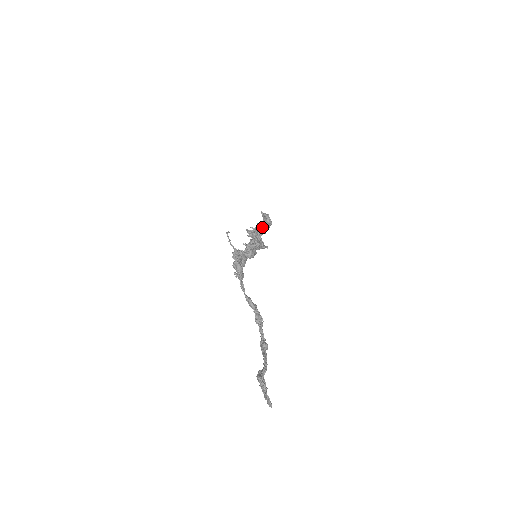
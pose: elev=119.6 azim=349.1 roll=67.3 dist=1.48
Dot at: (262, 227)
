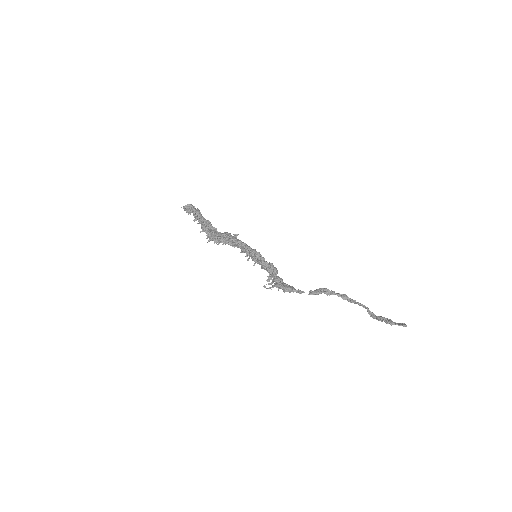
Dot at: (206, 223)
